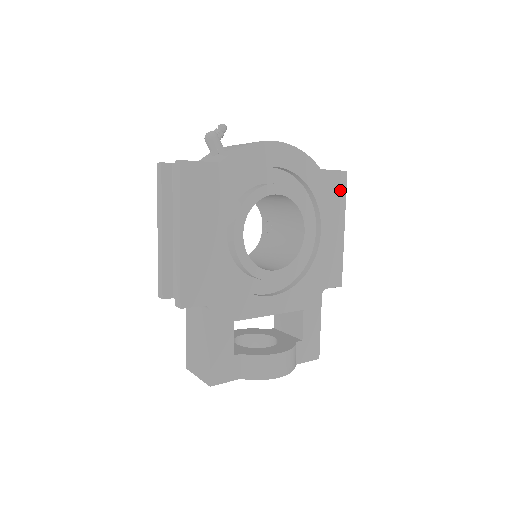
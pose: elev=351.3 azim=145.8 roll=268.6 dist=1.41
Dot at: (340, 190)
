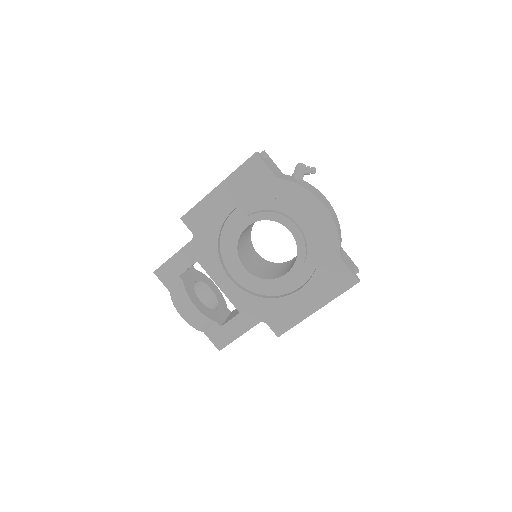
Dot at: (341, 285)
